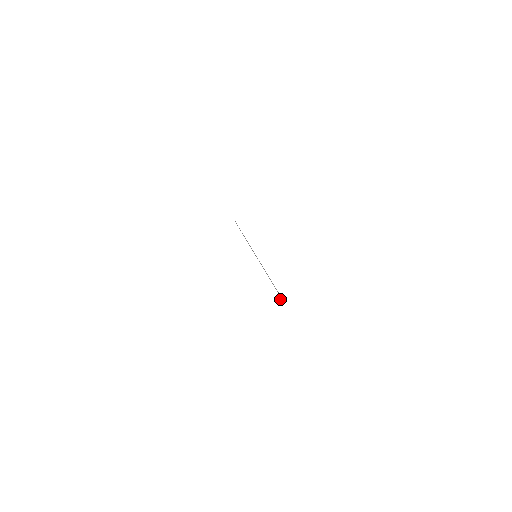
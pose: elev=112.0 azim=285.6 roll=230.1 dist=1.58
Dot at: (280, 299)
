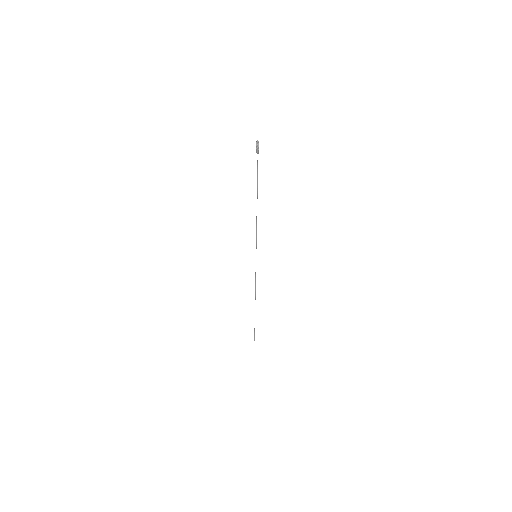
Dot at: (256, 146)
